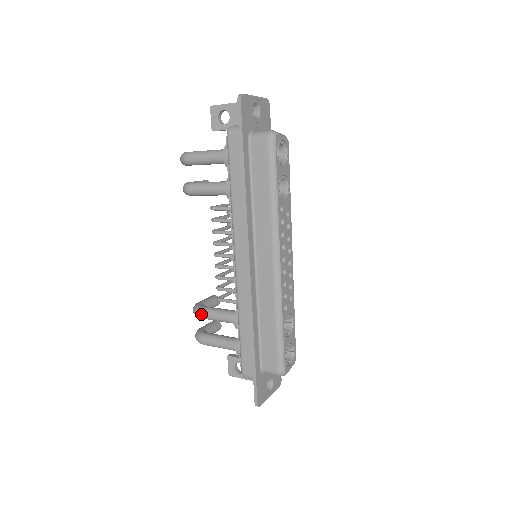
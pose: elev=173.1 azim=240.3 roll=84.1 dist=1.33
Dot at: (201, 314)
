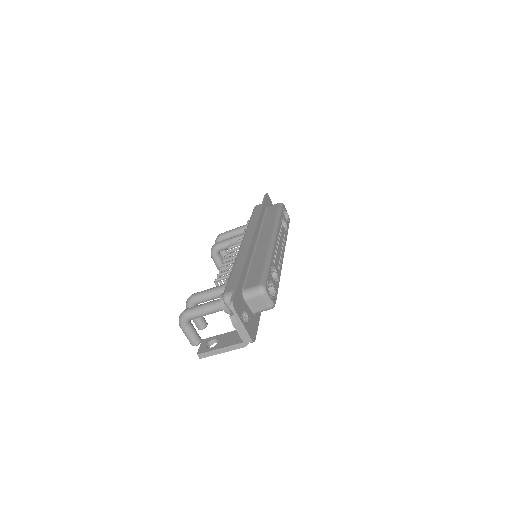
Dot at: (195, 293)
